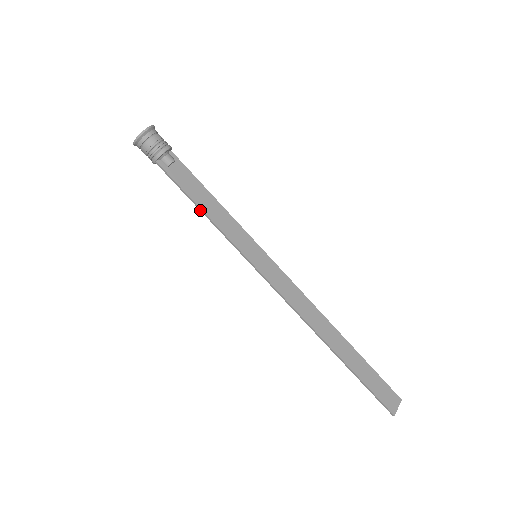
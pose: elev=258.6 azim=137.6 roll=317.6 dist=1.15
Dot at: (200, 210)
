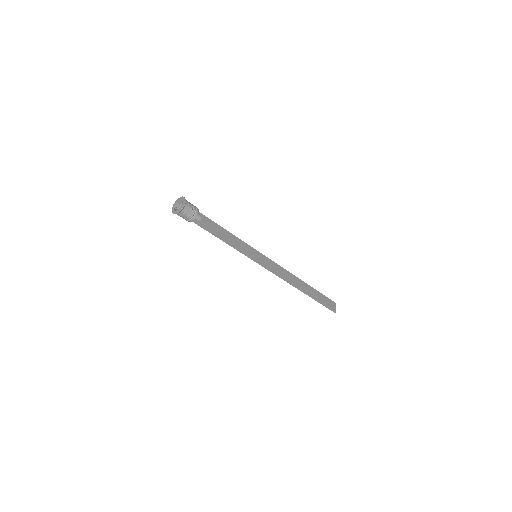
Dot at: (223, 241)
